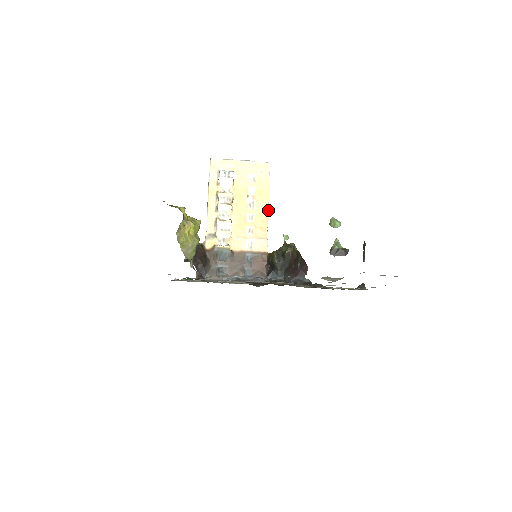
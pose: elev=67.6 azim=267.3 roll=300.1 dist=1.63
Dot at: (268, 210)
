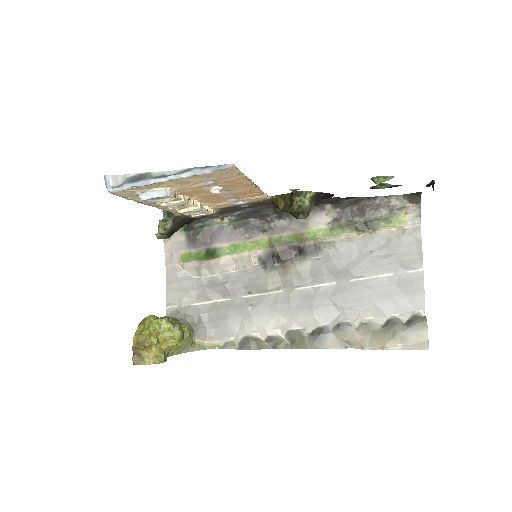
Dot at: (254, 187)
